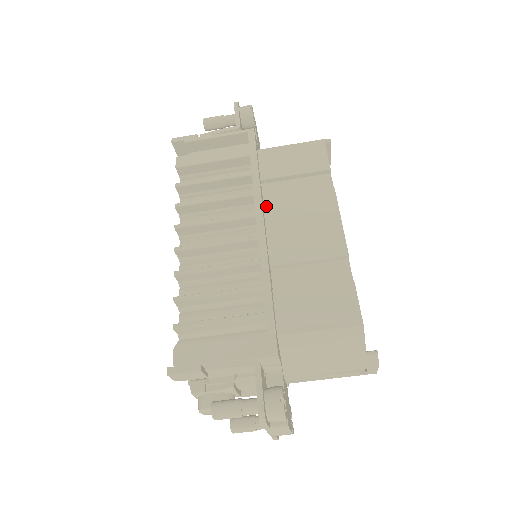
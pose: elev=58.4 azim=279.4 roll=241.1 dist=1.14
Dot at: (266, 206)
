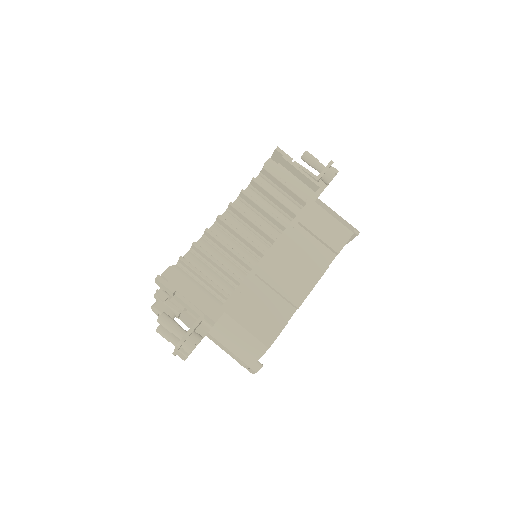
Dot at: (287, 239)
